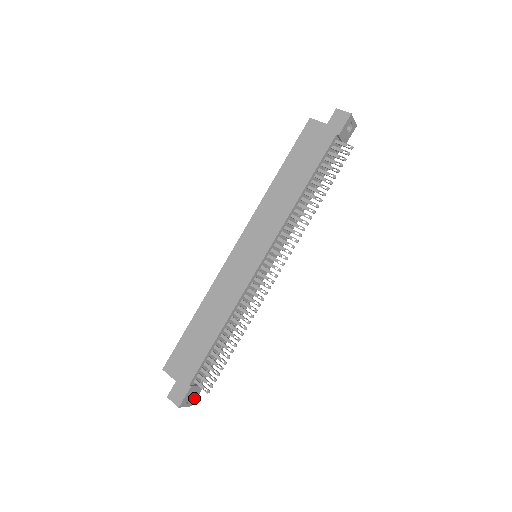
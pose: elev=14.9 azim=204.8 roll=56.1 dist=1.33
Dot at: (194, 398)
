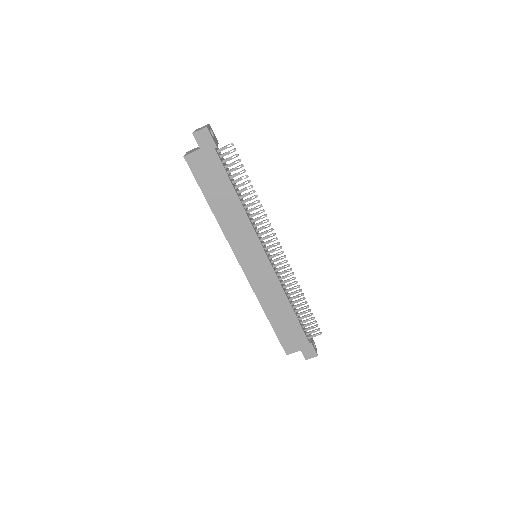
Dot at: (313, 342)
